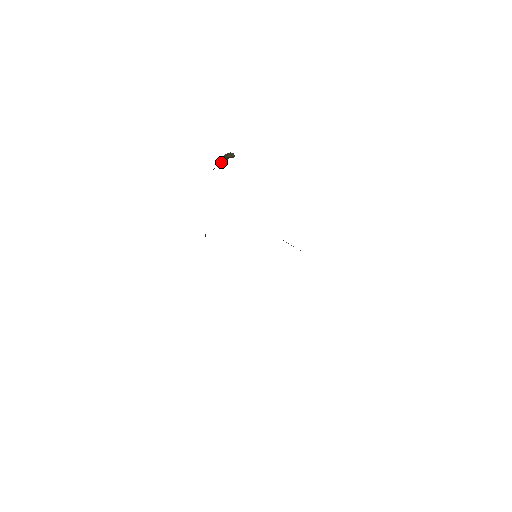
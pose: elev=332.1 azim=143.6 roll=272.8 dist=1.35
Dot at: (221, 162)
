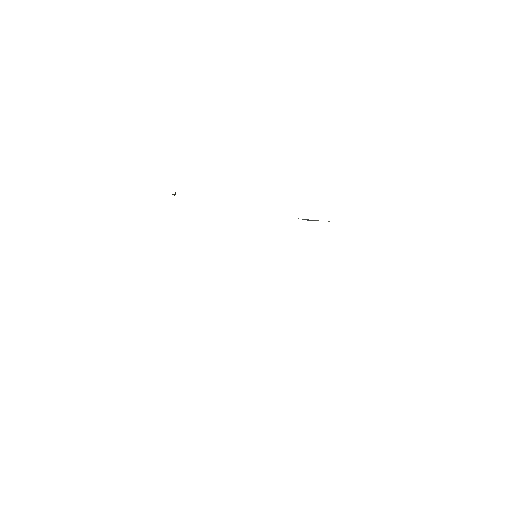
Dot at: occluded
